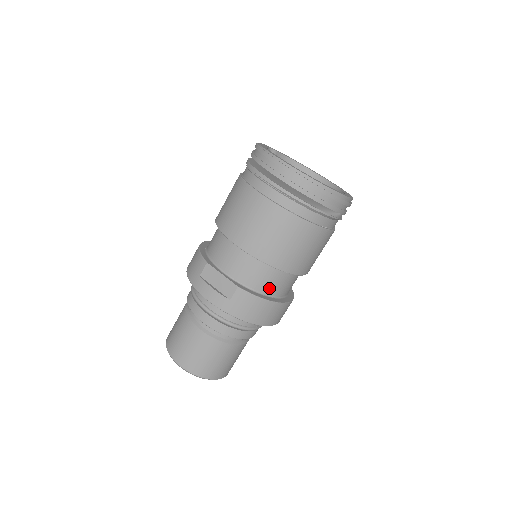
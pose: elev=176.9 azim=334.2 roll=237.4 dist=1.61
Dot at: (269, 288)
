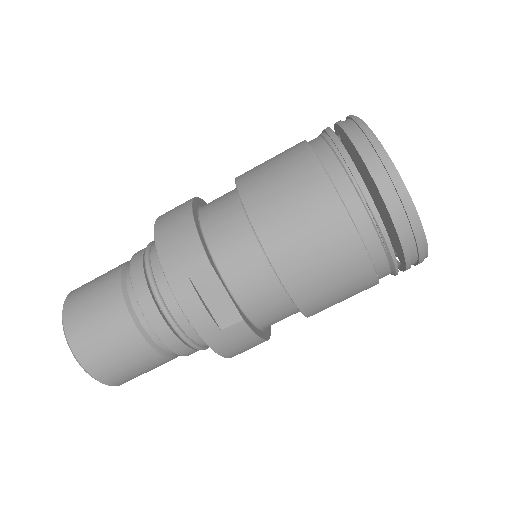
Dot at: (270, 323)
